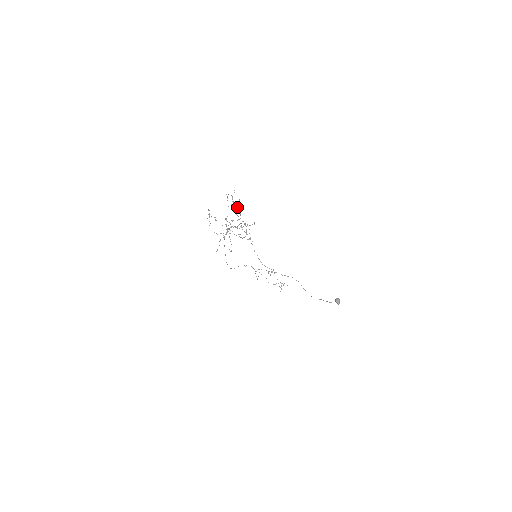
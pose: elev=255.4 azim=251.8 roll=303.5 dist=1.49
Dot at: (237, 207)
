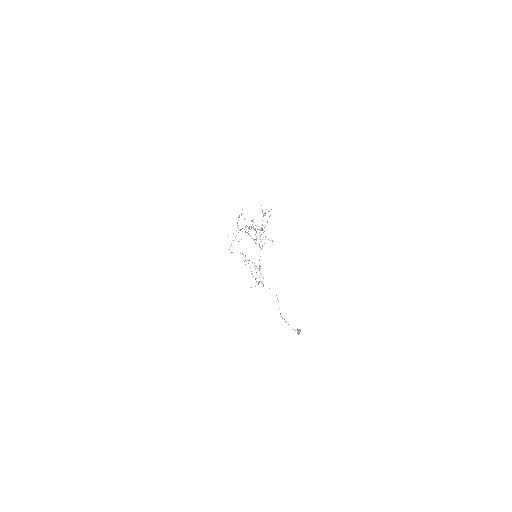
Dot at: occluded
